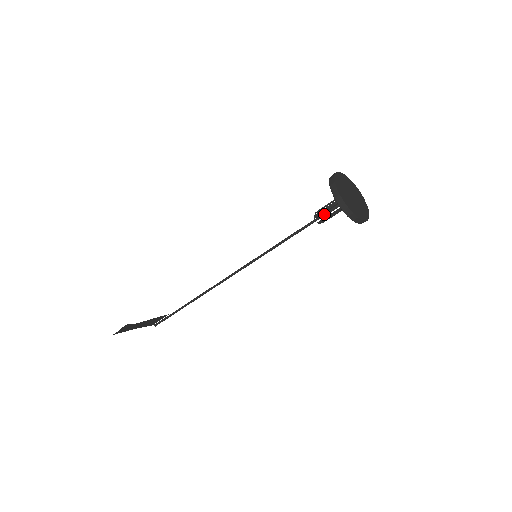
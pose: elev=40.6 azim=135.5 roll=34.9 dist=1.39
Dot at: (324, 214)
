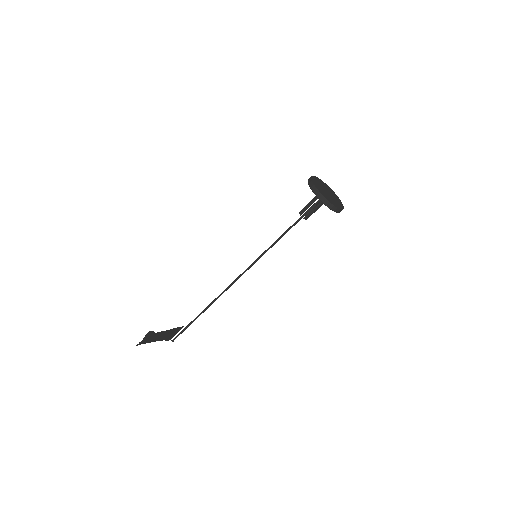
Dot at: (307, 211)
